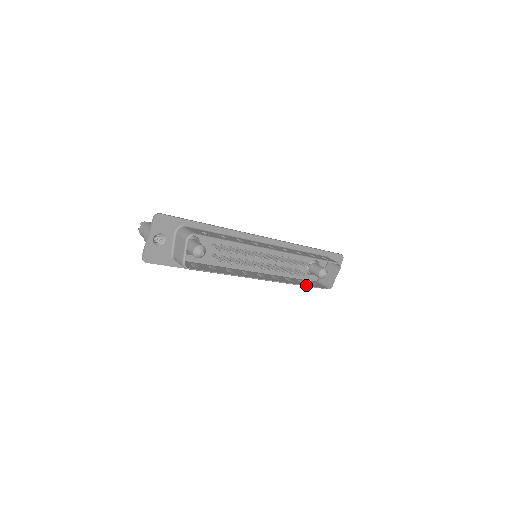
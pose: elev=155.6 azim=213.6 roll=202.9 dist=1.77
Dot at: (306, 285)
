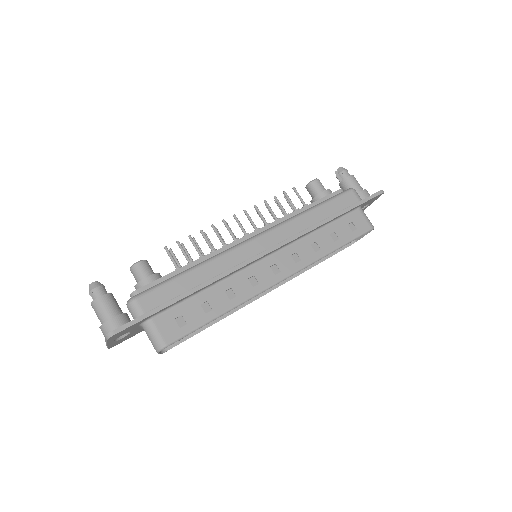
Dot at: (322, 261)
